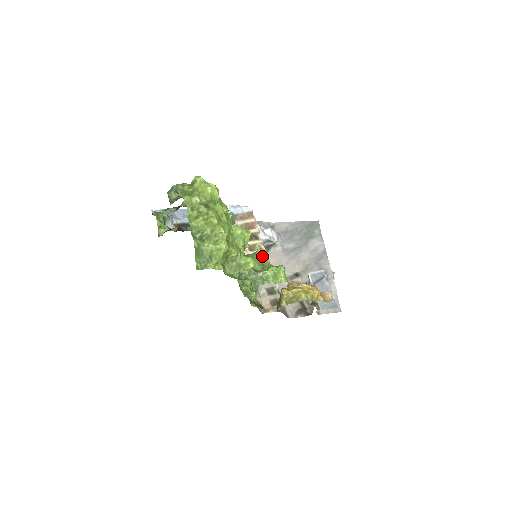
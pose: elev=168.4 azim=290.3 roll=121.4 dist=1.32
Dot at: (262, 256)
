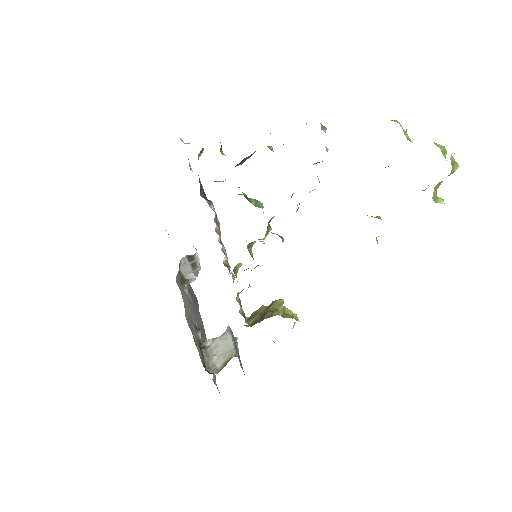
Dot at: occluded
